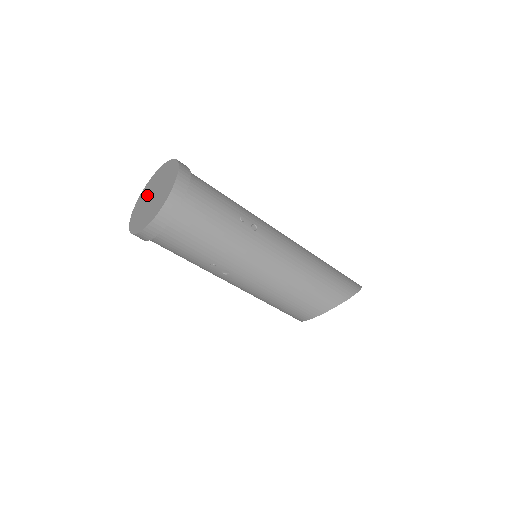
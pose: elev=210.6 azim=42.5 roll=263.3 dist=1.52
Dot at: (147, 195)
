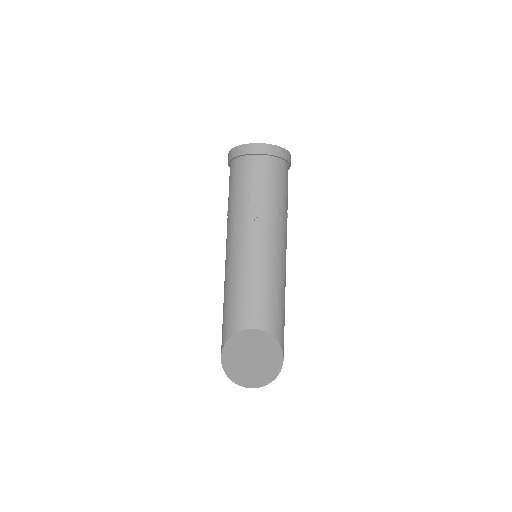
Dot at: occluded
